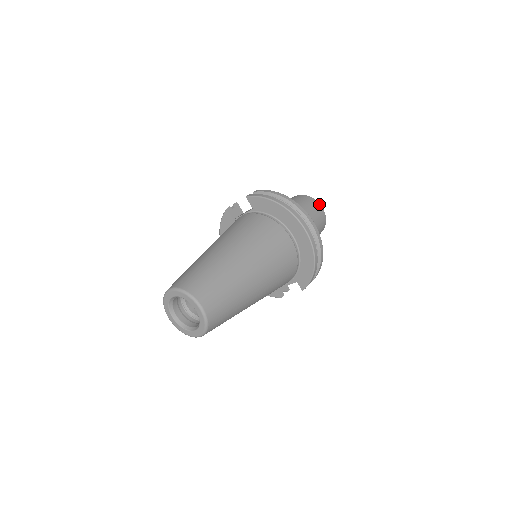
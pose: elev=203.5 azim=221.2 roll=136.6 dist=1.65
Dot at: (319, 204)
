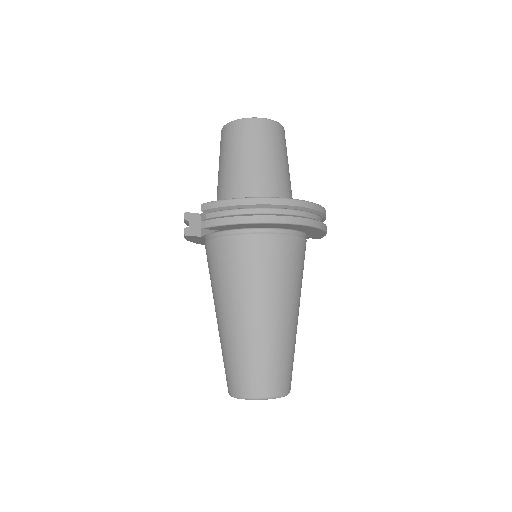
Dot at: (264, 120)
